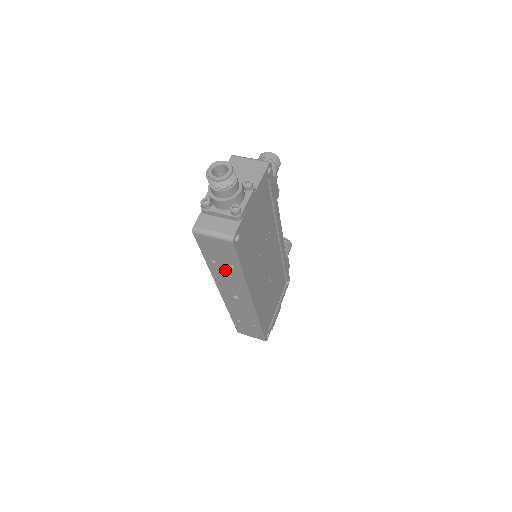
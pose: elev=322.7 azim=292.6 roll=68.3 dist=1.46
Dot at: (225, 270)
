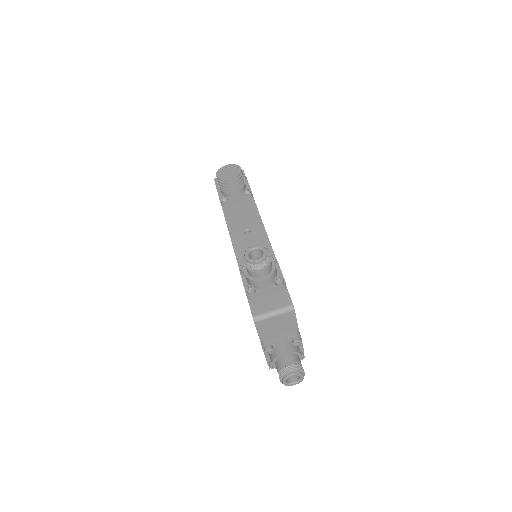
Dot at: occluded
